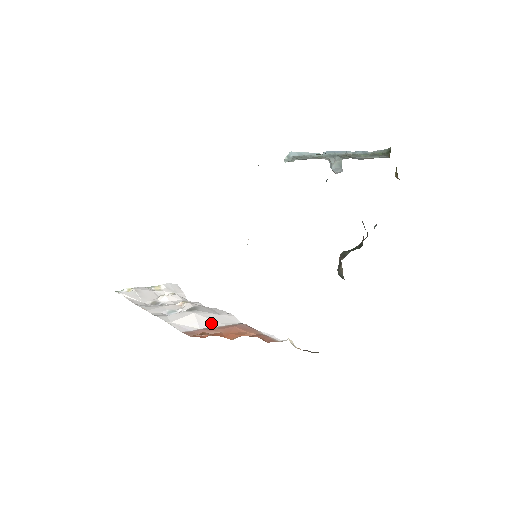
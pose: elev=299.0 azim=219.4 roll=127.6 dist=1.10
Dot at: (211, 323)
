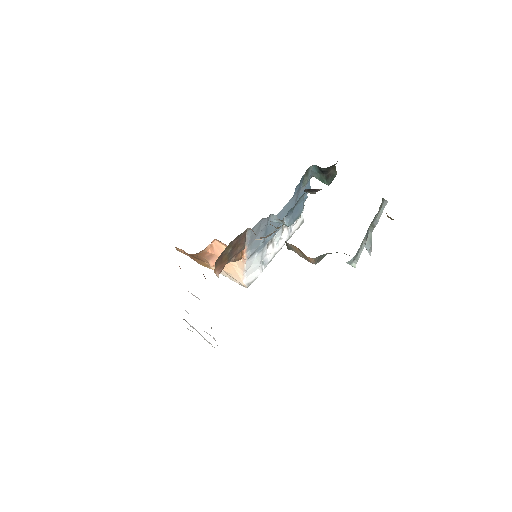
Dot at: occluded
